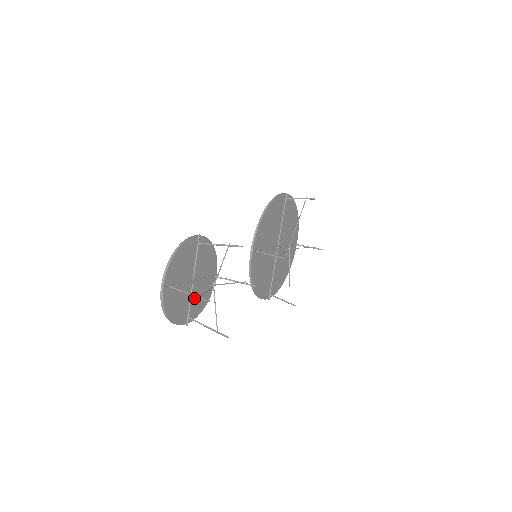
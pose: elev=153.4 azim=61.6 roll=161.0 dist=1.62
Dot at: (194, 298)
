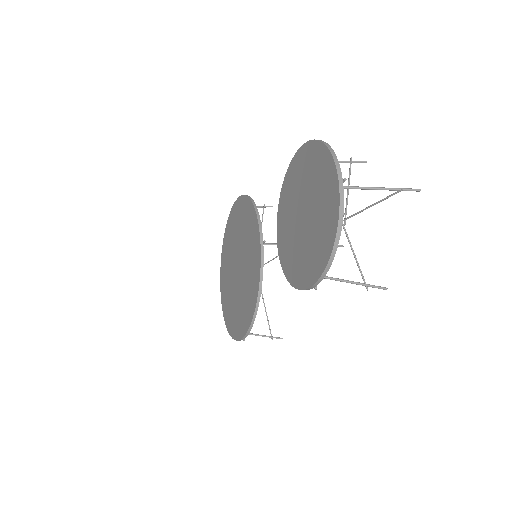
Dot at: (304, 250)
